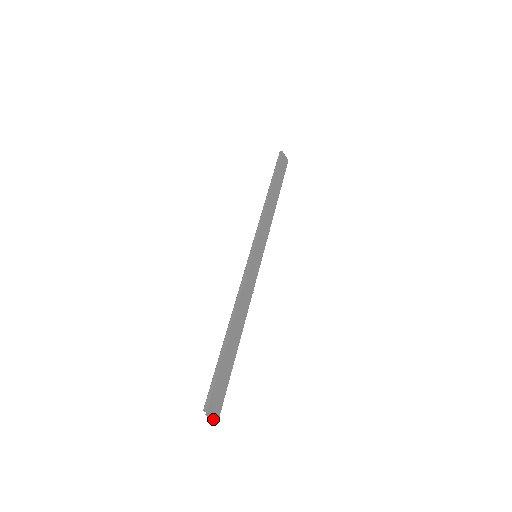
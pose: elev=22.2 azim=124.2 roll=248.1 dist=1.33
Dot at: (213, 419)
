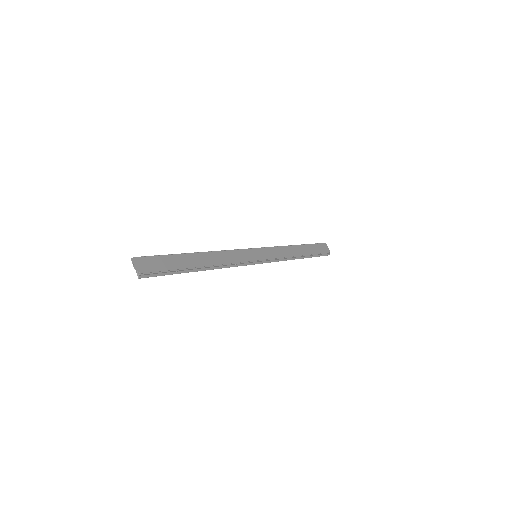
Dot at: (135, 268)
